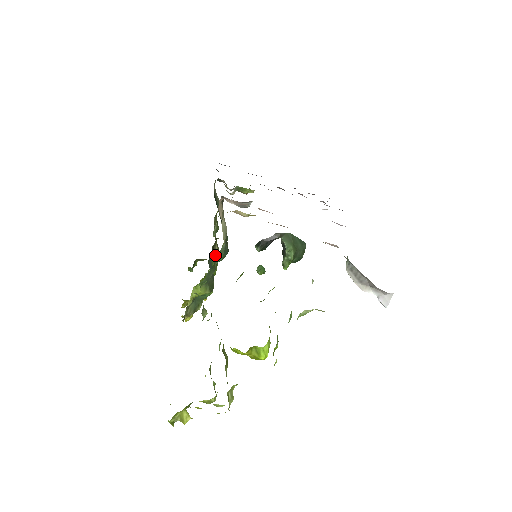
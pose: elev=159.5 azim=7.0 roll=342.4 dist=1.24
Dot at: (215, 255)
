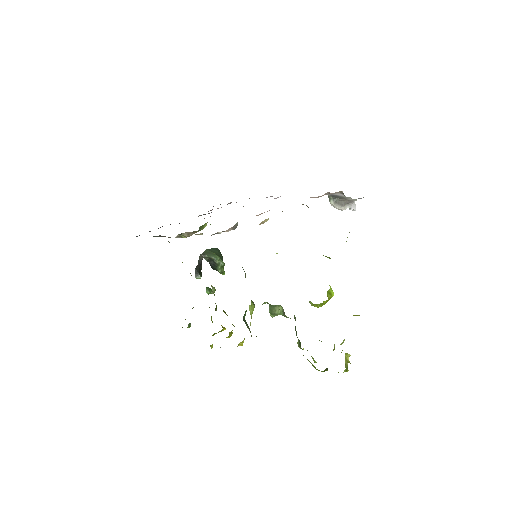
Dot at: occluded
